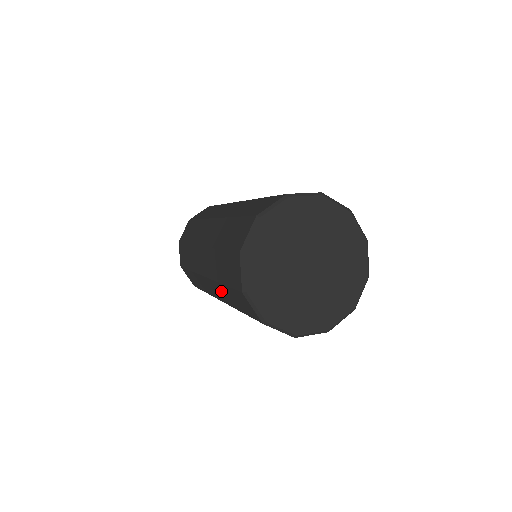
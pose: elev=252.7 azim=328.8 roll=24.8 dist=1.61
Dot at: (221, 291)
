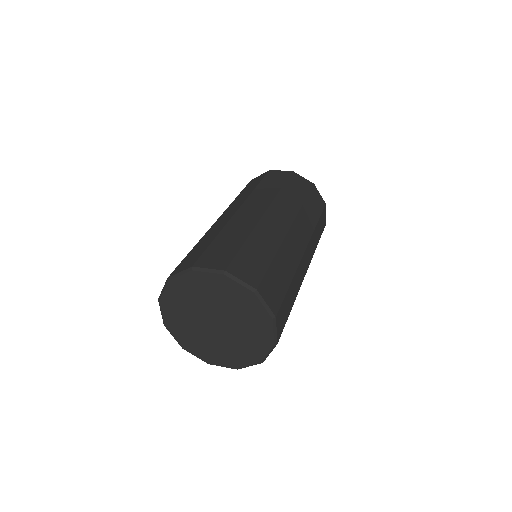
Dot at: occluded
